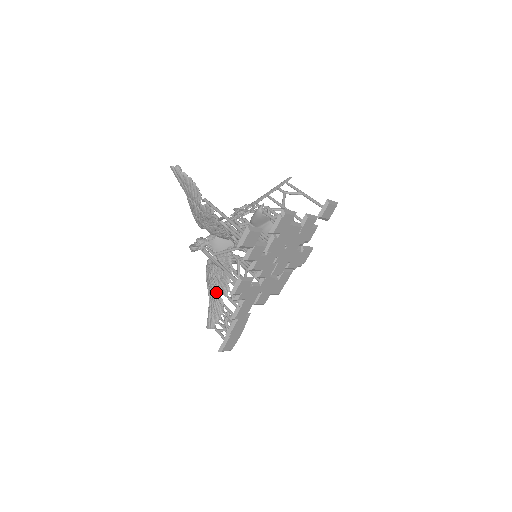
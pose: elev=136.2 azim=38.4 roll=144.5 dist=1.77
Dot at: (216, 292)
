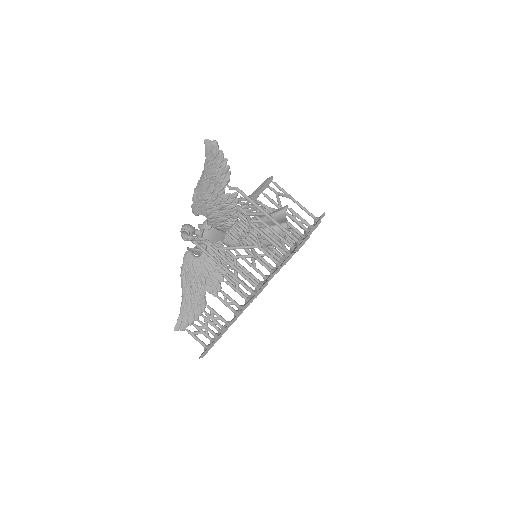
Dot at: (201, 290)
